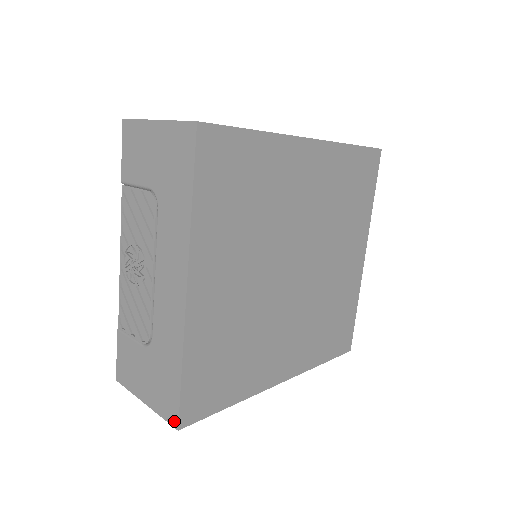
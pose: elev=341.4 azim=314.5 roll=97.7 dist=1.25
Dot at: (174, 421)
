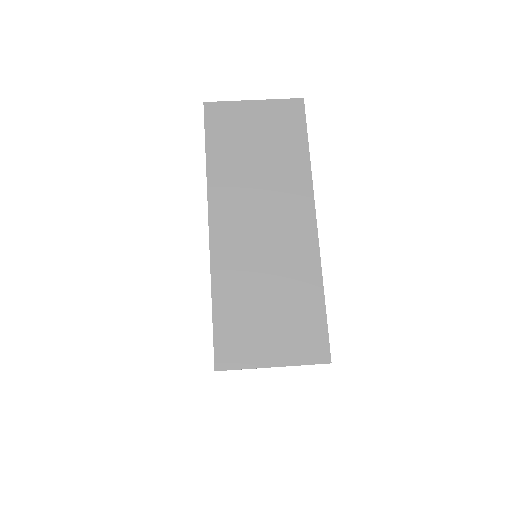
Dot at: occluded
